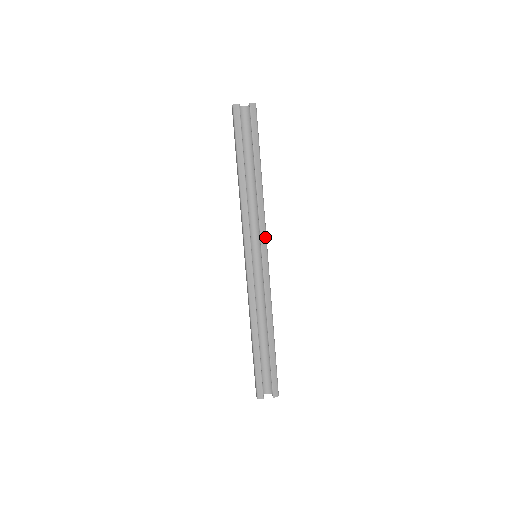
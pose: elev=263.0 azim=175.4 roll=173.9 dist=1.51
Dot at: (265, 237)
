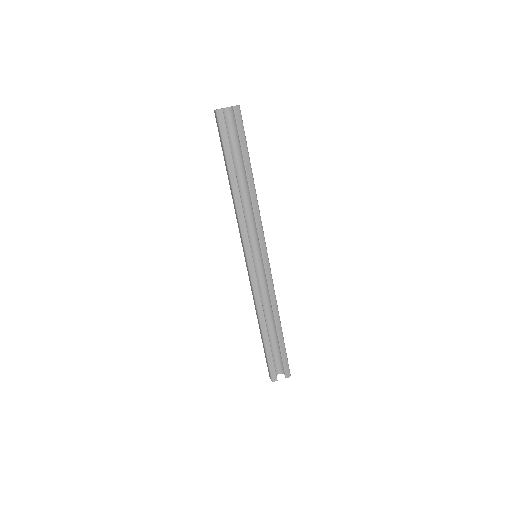
Dot at: (263, 238)
